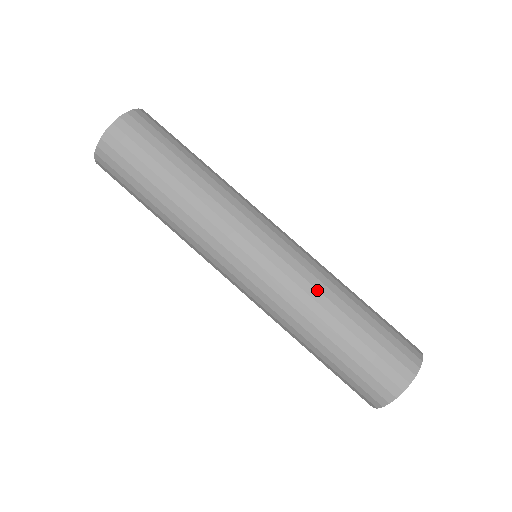
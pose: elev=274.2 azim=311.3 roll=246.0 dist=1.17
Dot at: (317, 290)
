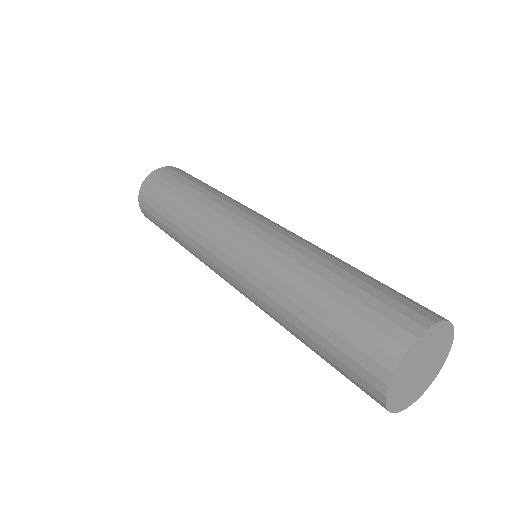
Dot at: occluded
